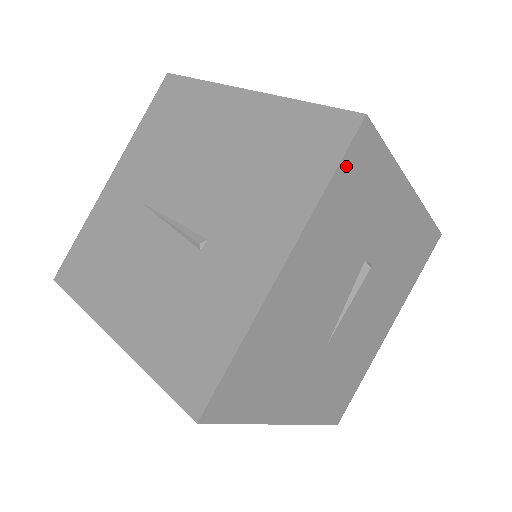
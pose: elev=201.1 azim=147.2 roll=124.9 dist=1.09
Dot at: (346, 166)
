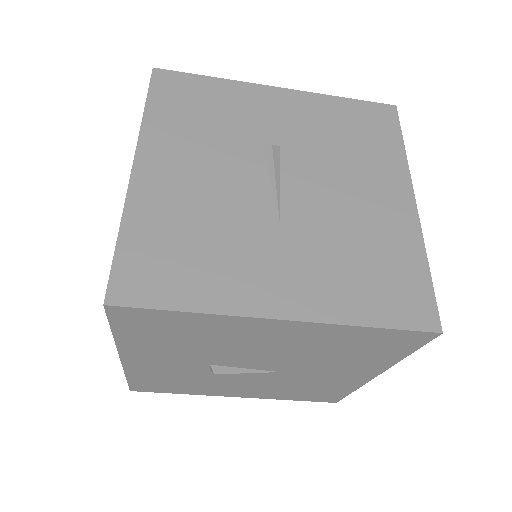
Dot at: (157, 95)
